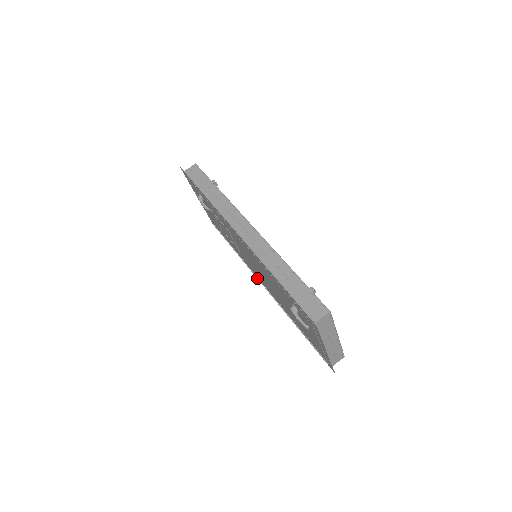
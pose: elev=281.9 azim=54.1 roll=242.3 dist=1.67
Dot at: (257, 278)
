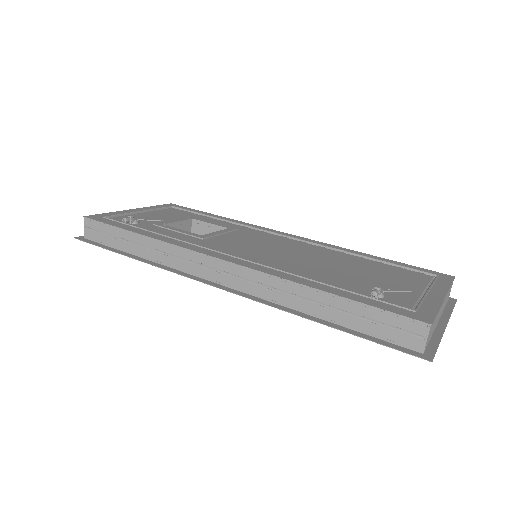
Dot at: occluded
